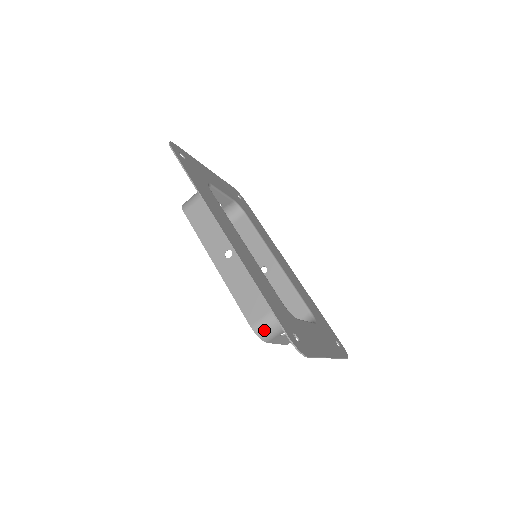
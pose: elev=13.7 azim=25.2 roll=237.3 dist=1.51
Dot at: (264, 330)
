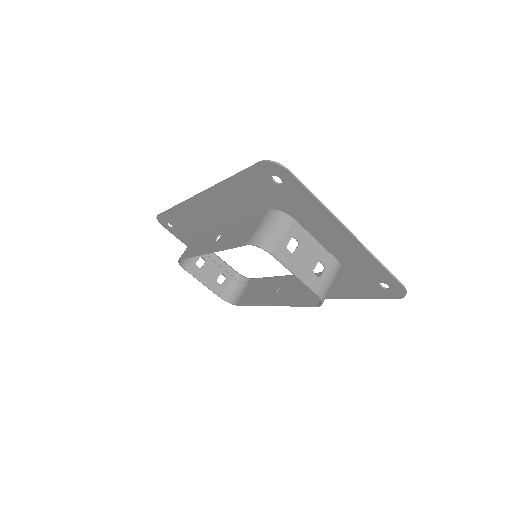
Dot at: (261, 237)
